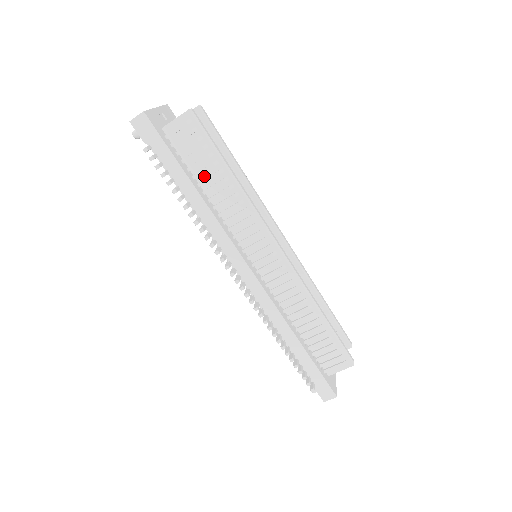
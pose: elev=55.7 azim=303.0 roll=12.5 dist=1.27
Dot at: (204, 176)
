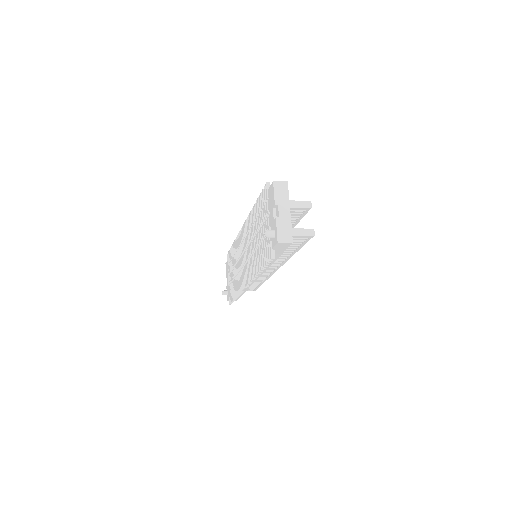
Dot at: occluded
